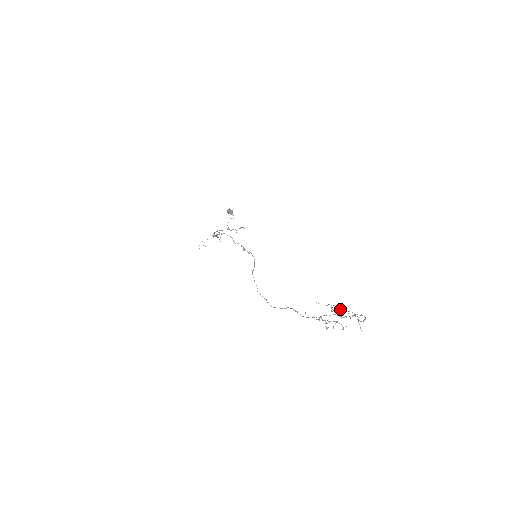
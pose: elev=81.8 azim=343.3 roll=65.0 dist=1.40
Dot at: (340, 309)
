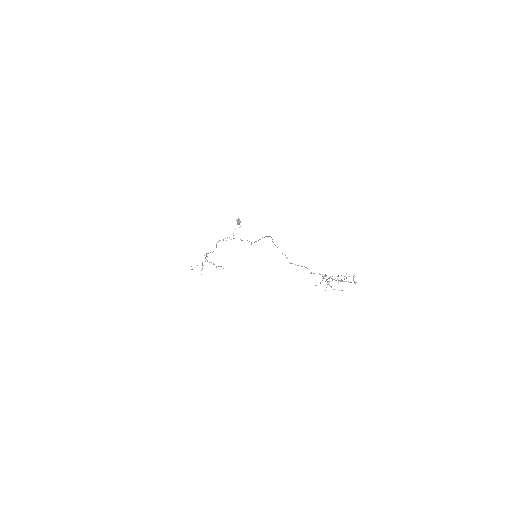
Dot at: (330, 286)
